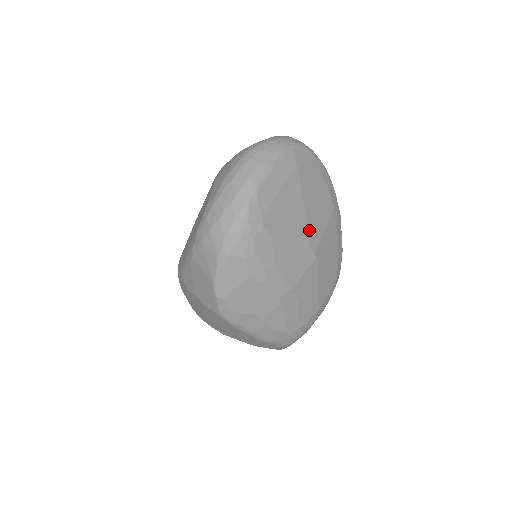
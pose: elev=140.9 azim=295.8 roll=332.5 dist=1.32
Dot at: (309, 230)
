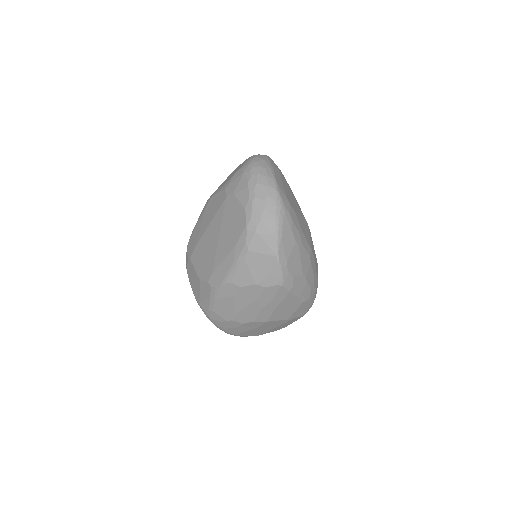
Dot at: (299, 208)
